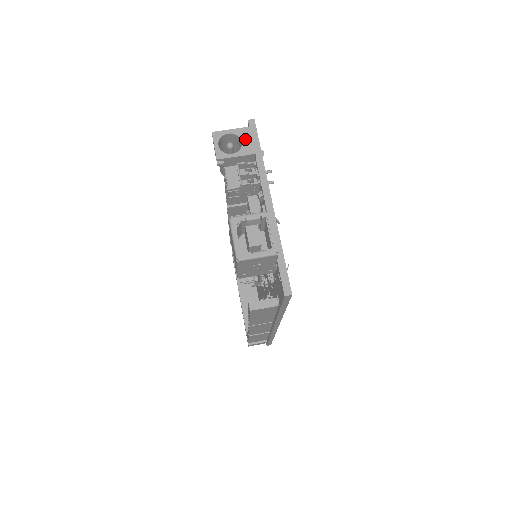
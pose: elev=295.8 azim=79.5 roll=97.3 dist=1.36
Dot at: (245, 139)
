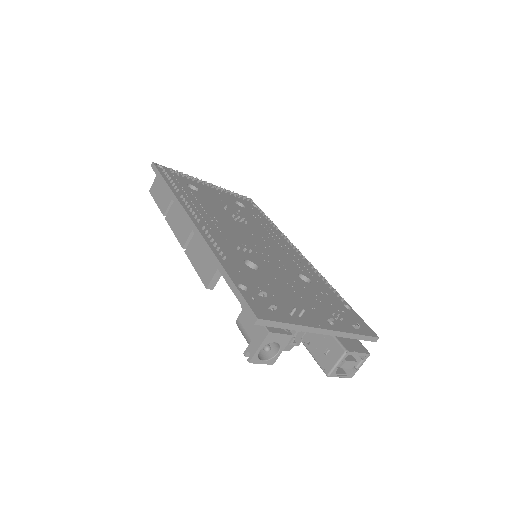
Dot at: (276, 340)
